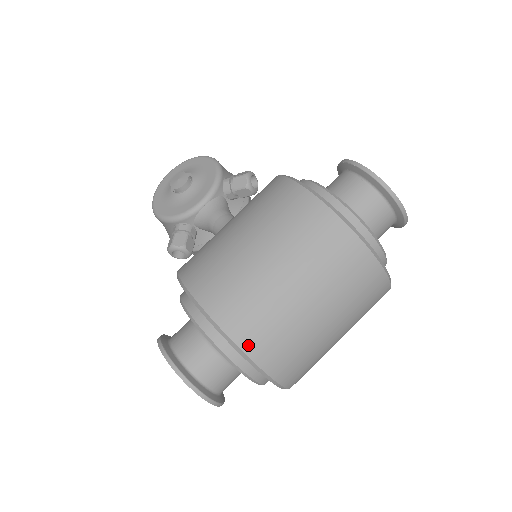
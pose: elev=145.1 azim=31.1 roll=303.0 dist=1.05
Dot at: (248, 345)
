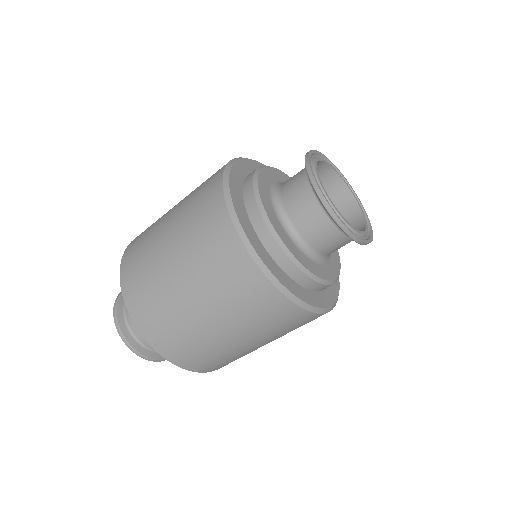
Dot at: (124, 275)
